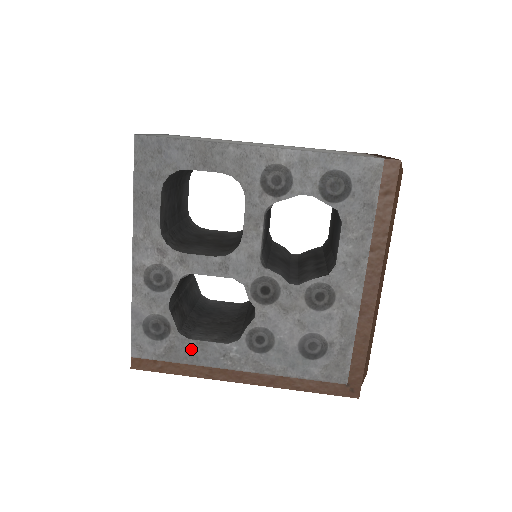
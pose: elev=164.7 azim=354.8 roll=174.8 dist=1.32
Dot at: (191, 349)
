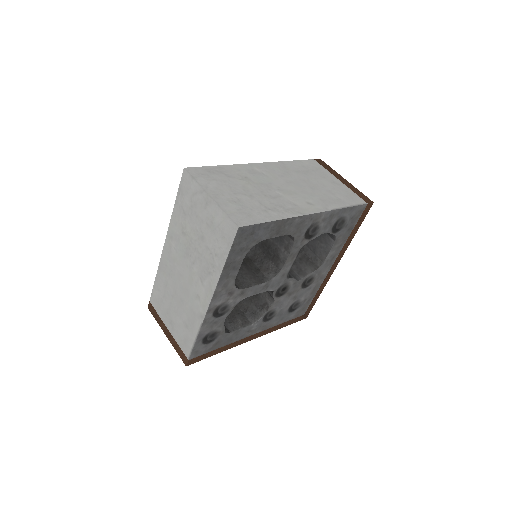
Dot at: (230, 337)
